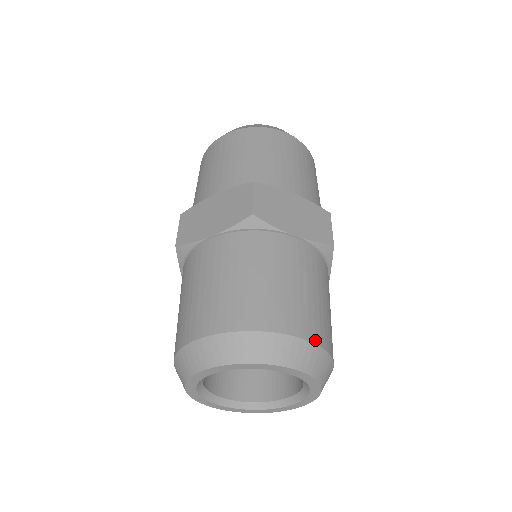
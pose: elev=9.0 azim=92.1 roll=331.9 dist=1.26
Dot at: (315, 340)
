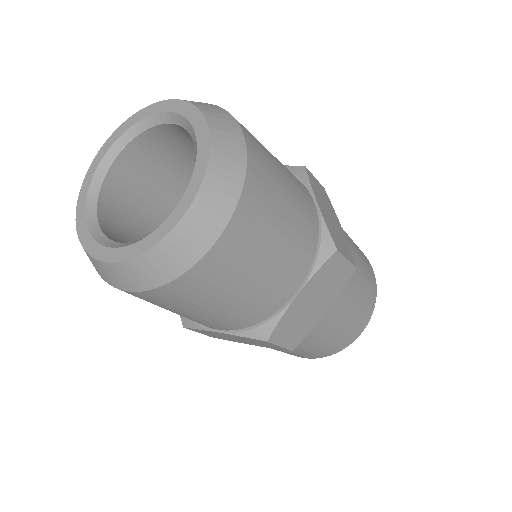
Dot at: occluded
